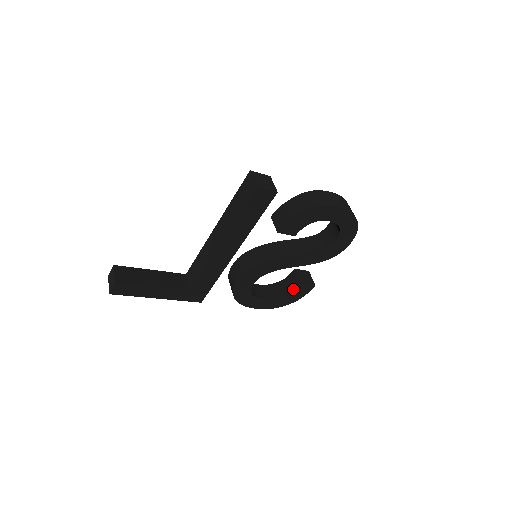
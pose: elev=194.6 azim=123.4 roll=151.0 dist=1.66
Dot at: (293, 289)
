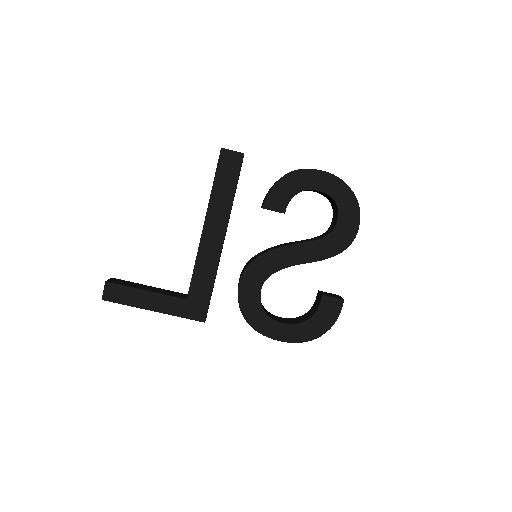
Dot at: (317, 307)
